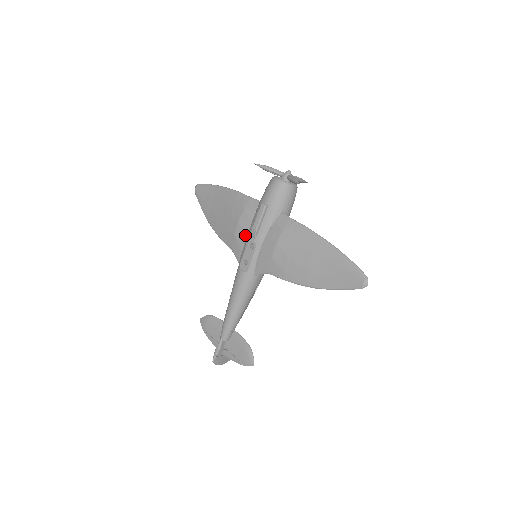
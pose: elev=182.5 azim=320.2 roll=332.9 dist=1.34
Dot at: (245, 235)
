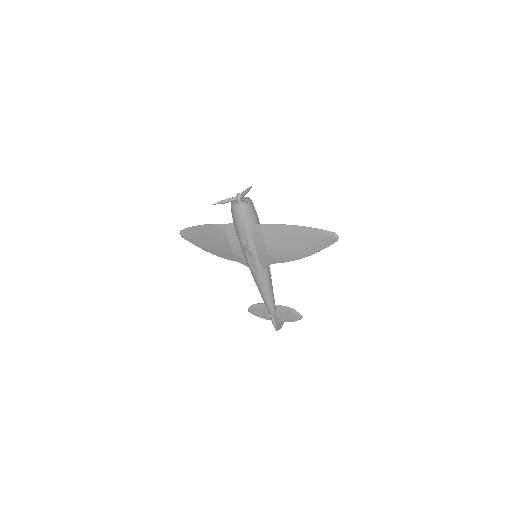
Dot at: (240, 250)
